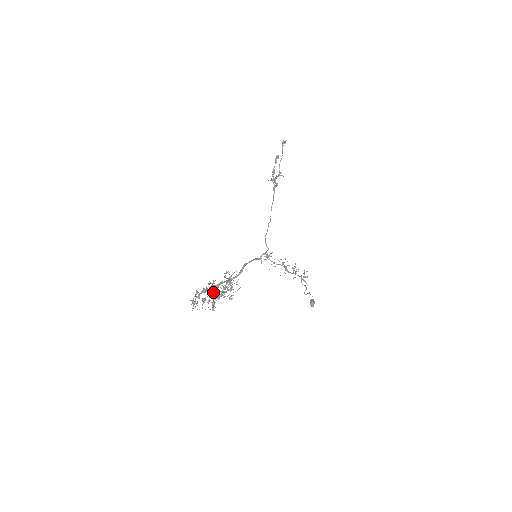
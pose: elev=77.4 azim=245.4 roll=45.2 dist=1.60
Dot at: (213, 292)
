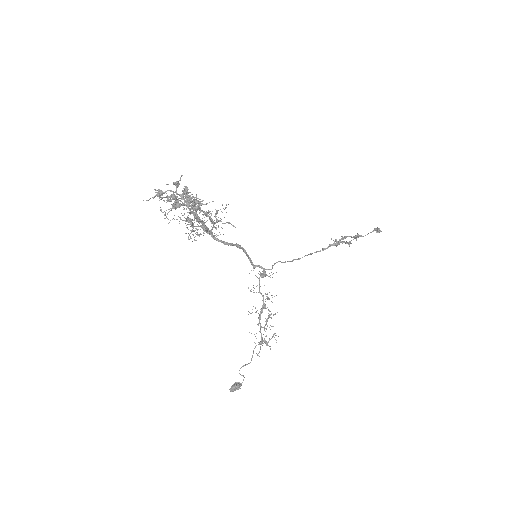
Dot at: (193, 196)
